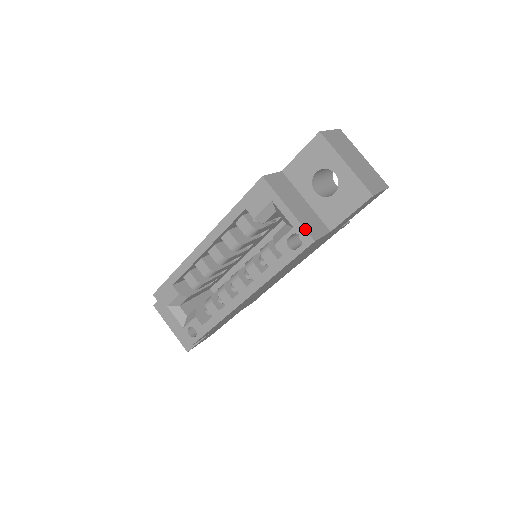
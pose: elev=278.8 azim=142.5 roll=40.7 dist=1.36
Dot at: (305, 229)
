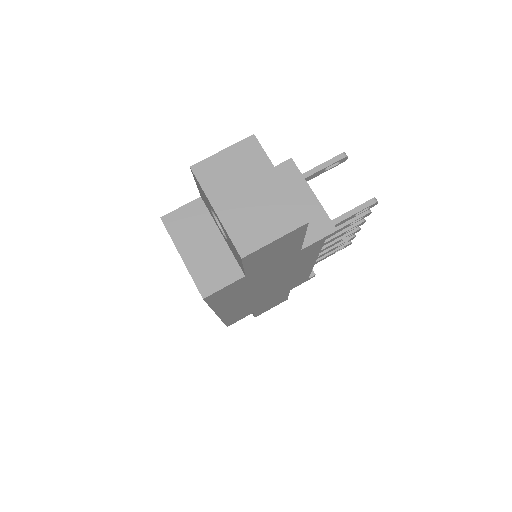
Dot at: (195, 283)
